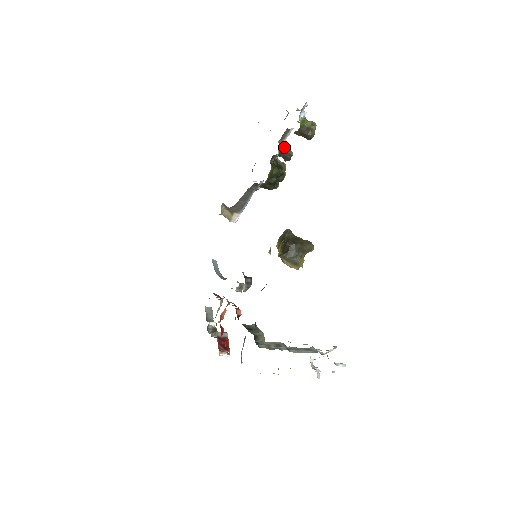
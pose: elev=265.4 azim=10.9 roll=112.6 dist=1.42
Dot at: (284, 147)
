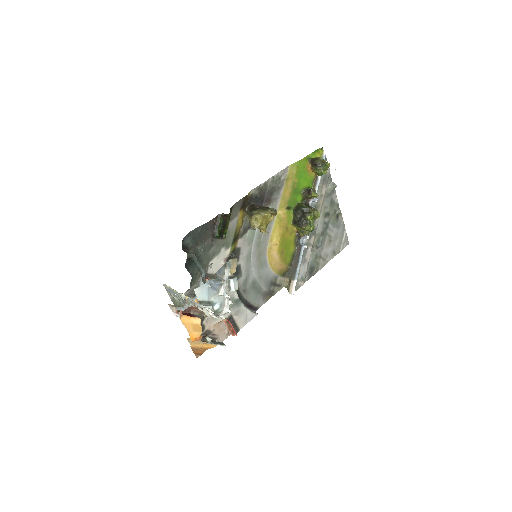
Dot at: occluded
